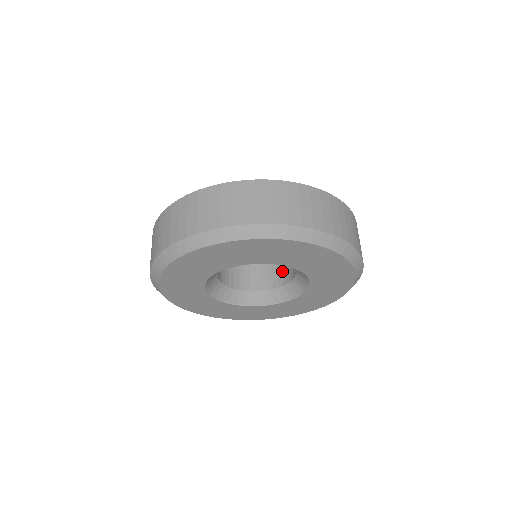
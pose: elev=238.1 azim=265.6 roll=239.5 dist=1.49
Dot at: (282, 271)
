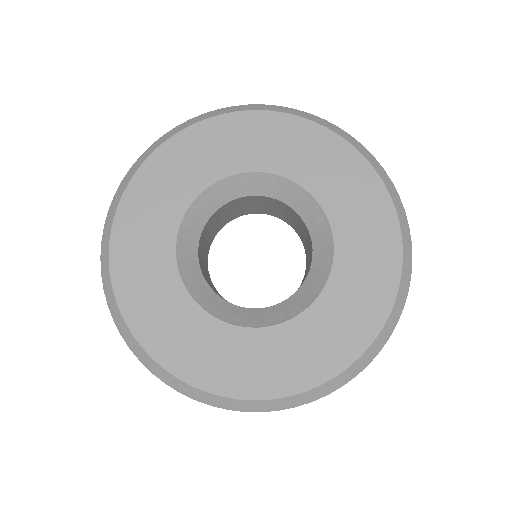
Dot at: occluded
